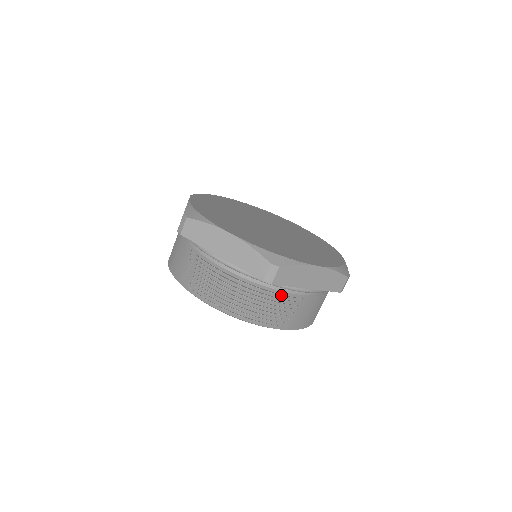
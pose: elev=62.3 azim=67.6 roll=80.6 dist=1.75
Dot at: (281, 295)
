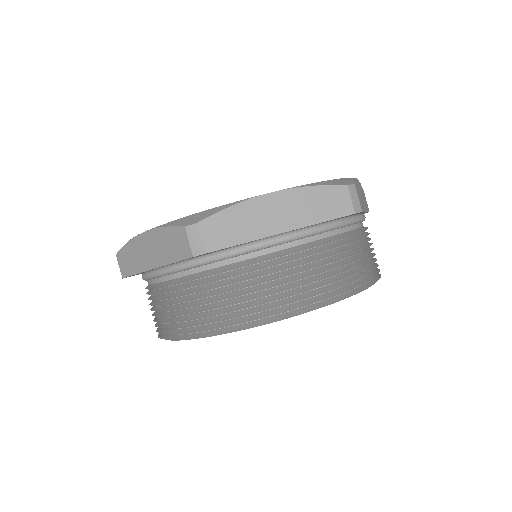
Dot at: (250, 265)
